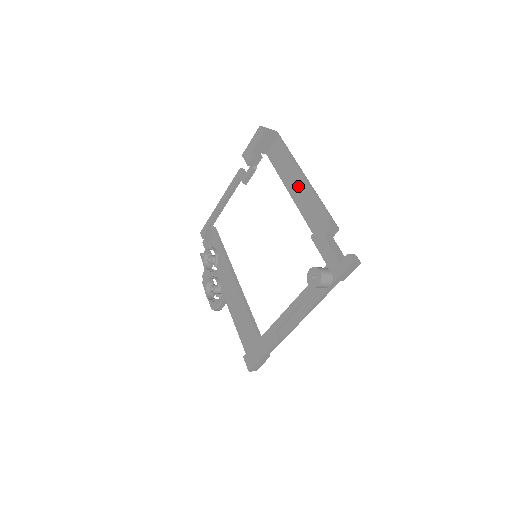
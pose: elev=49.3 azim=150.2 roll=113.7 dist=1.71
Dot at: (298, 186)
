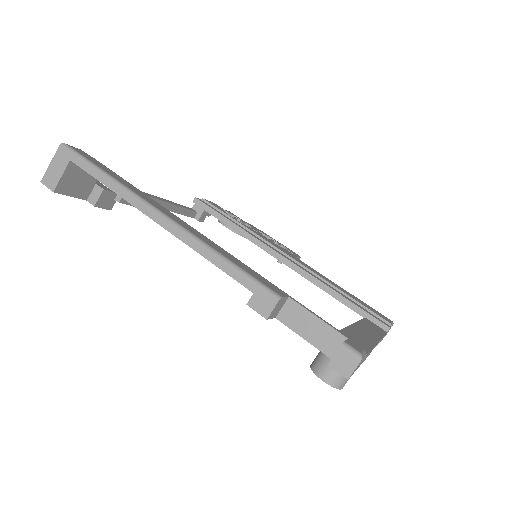
Dot at: occluded
